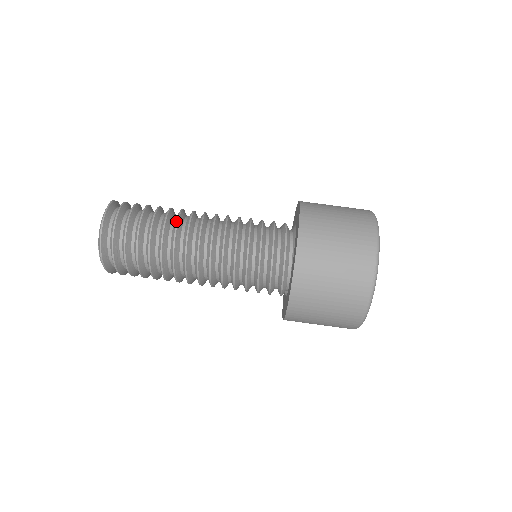
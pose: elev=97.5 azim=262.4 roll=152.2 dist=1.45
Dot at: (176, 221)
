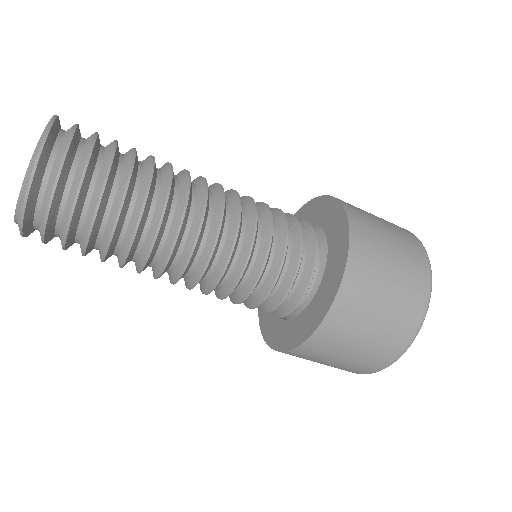
Dot at: (168, 181)
